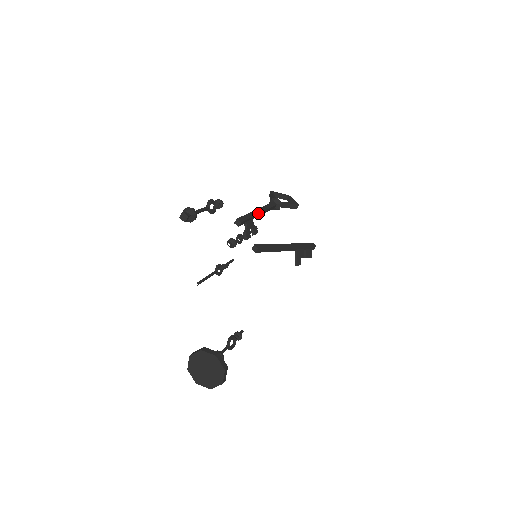
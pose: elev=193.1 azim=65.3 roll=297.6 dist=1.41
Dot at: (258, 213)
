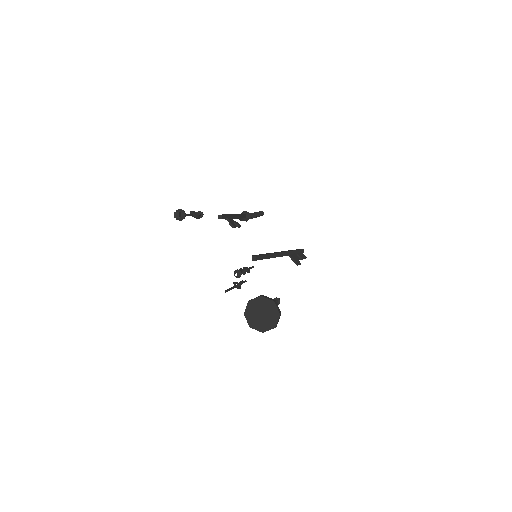
Dot at: (233, 214)
